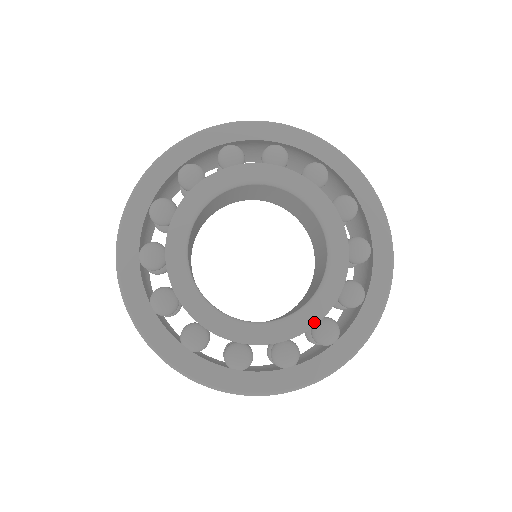
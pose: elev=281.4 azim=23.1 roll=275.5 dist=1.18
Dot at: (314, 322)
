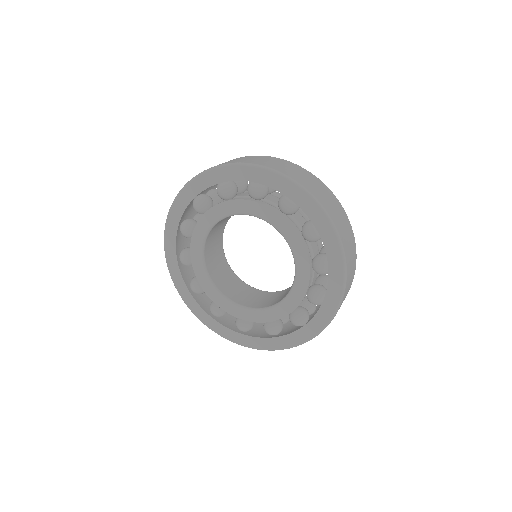
Dot at: (308, 271)
